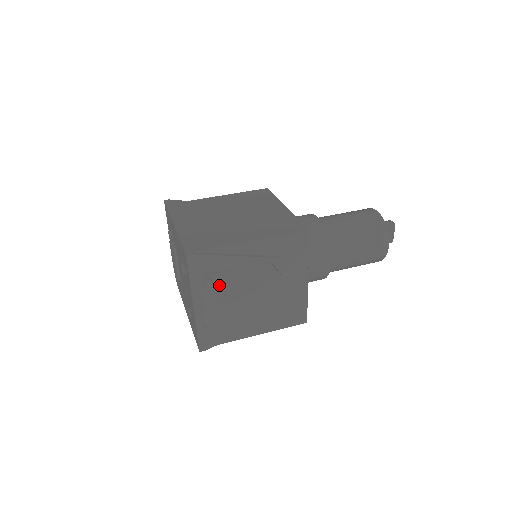
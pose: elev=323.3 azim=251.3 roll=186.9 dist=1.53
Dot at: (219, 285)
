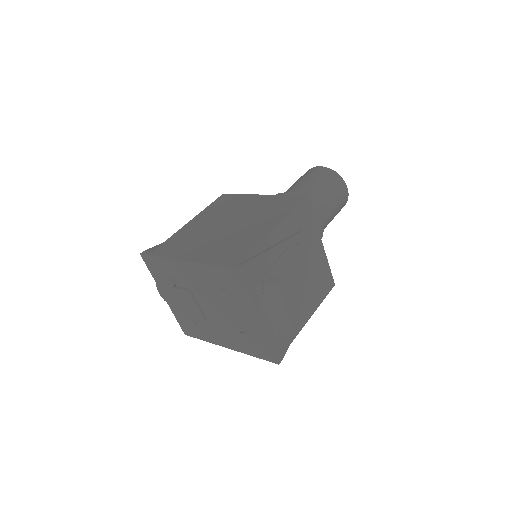
Dot at: (277, 281)
